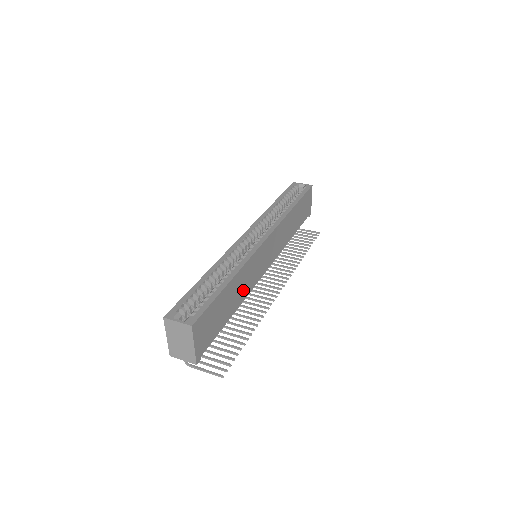
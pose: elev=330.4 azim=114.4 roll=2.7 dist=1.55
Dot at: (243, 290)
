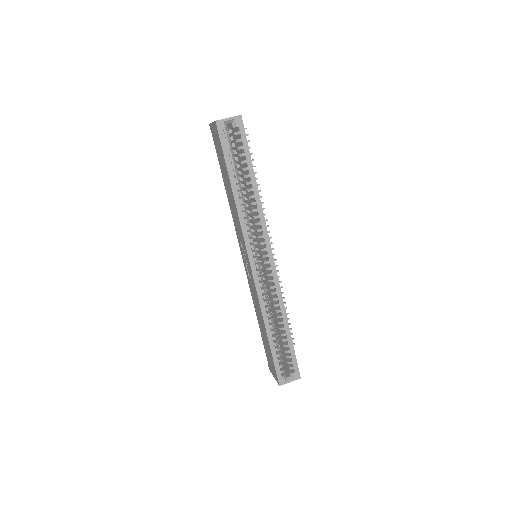
Dot at: occluded
